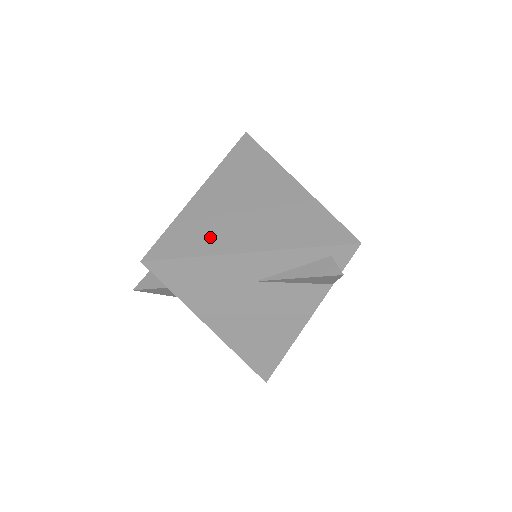
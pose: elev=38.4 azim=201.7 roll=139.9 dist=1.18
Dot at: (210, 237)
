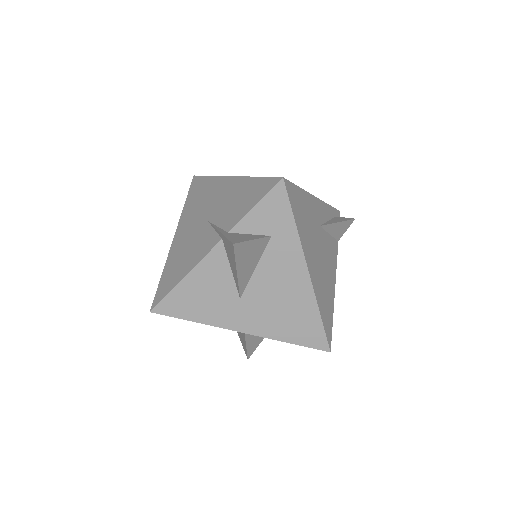
Dot at: occluded
